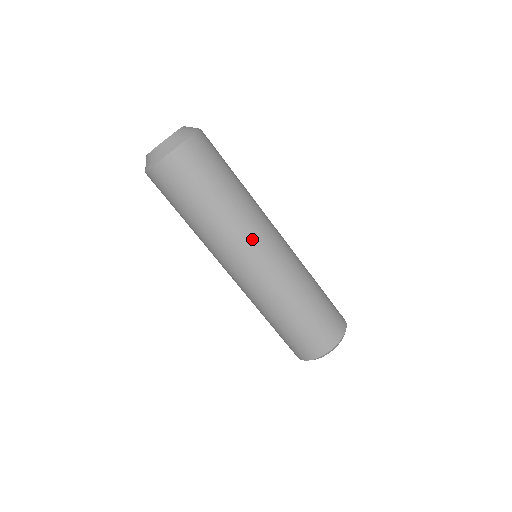
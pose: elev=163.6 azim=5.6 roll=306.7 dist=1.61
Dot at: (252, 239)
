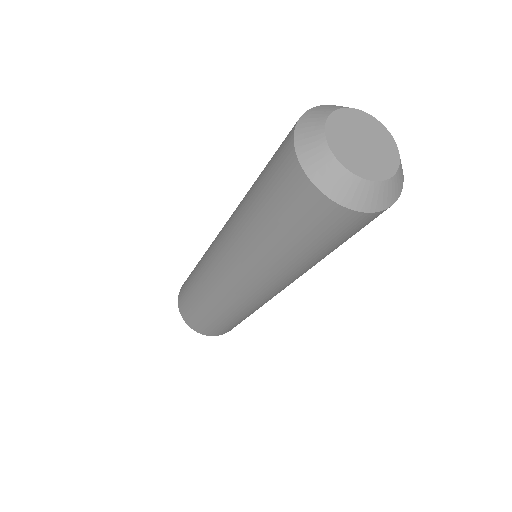
Dot at: (279, 285)
